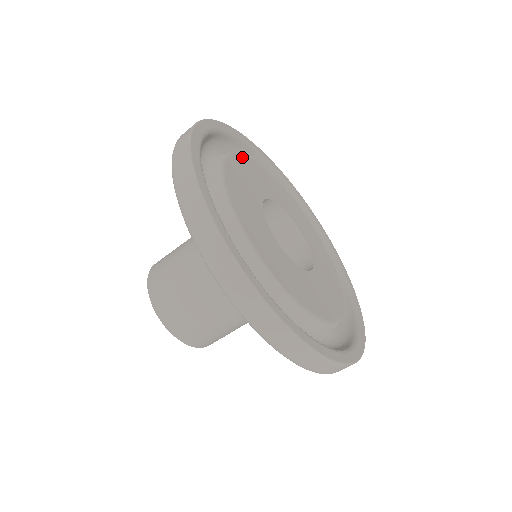
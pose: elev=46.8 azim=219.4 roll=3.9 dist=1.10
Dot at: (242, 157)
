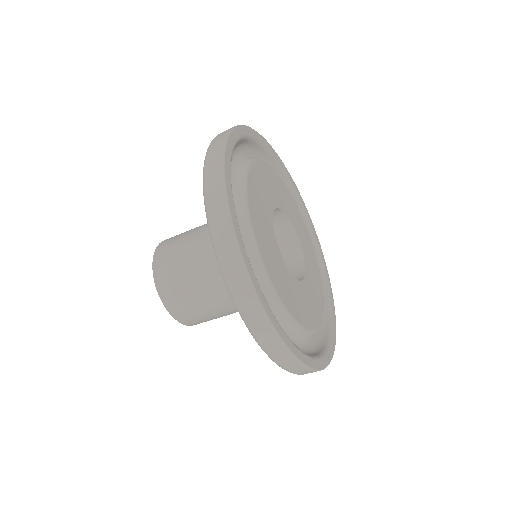
Dot at: (262, 165)
